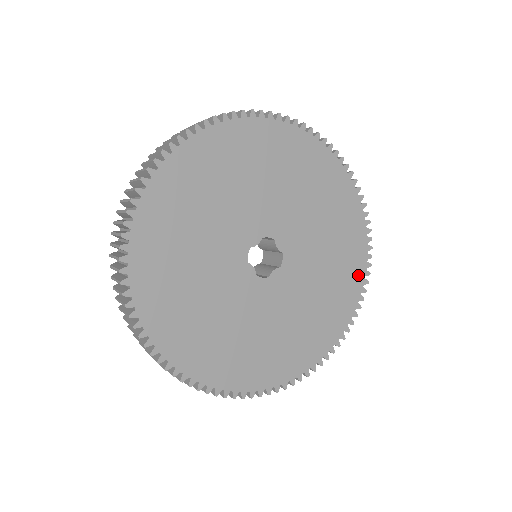
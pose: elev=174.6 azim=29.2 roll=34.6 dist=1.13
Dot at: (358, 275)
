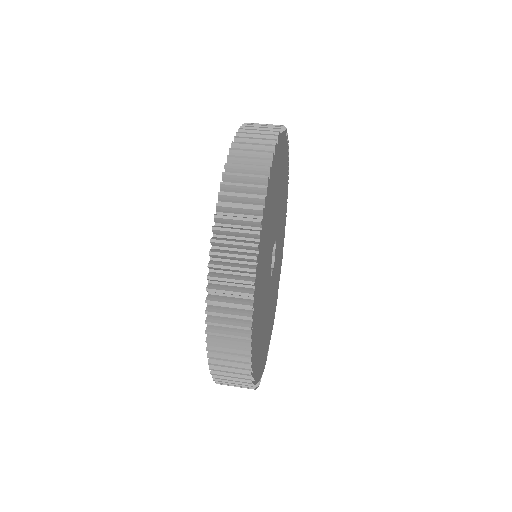
Dot at: (278, 285)
